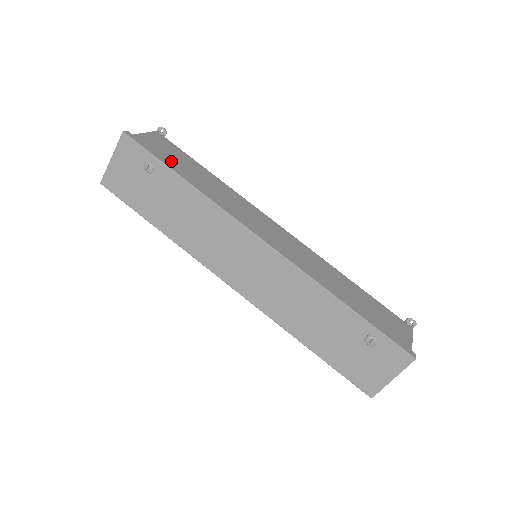
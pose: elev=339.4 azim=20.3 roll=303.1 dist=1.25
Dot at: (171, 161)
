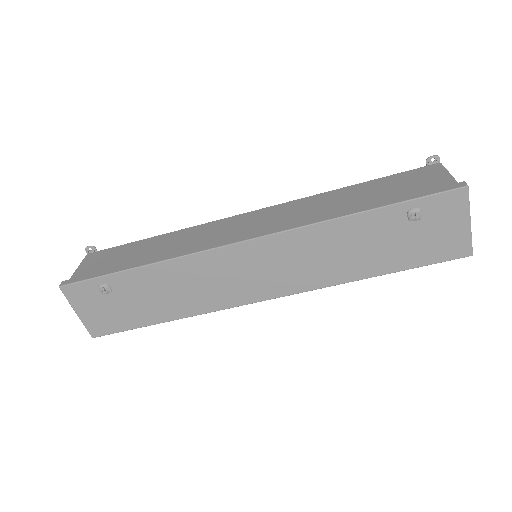
Dot at: (116, 265)
